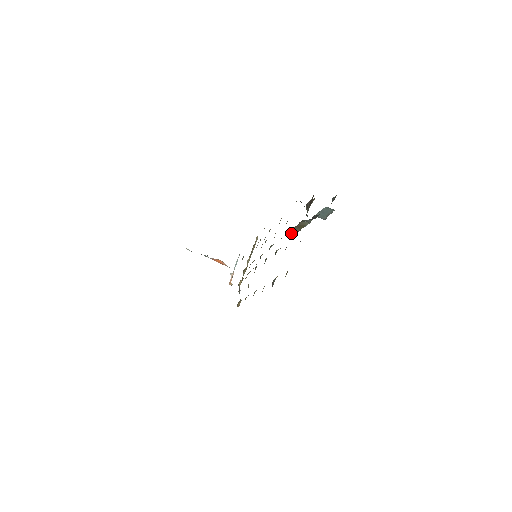
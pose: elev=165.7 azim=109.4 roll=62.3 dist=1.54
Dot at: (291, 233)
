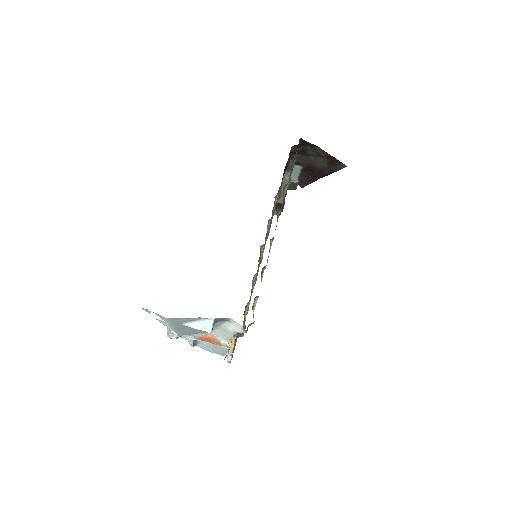
Dot at: (280, 193)
